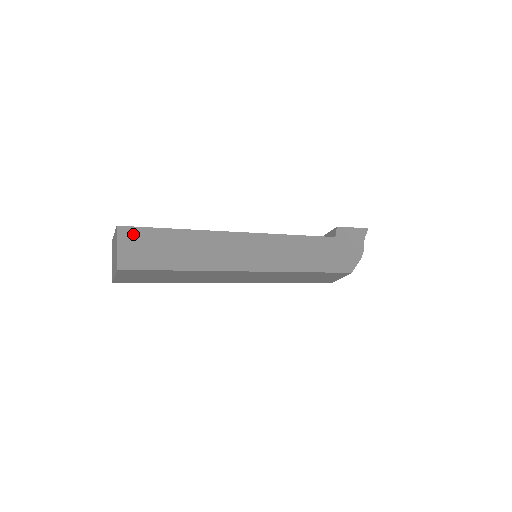
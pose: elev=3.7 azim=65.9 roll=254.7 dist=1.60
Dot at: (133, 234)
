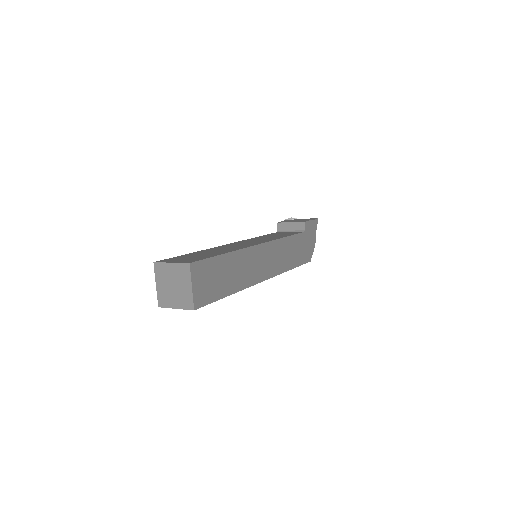
Dot at: (201, 269)
